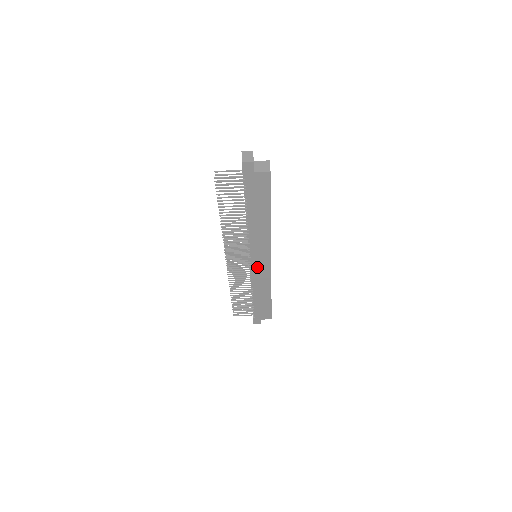
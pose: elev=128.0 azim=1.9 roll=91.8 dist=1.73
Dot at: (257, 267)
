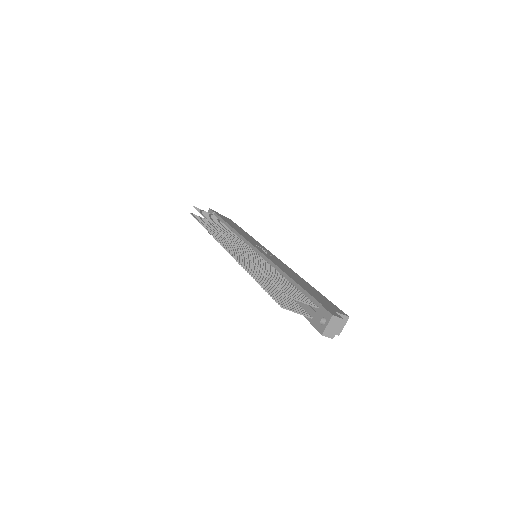
Dot at: occluded
